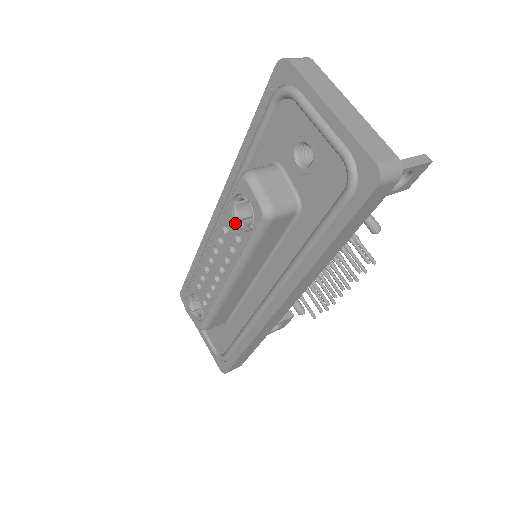
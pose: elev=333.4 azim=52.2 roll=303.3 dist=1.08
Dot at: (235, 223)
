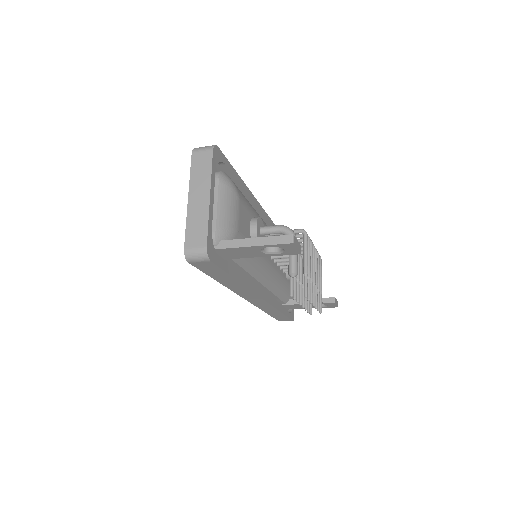
Dot at: occluded
